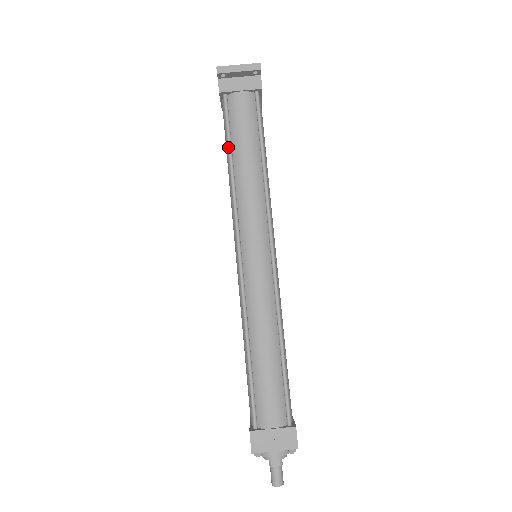
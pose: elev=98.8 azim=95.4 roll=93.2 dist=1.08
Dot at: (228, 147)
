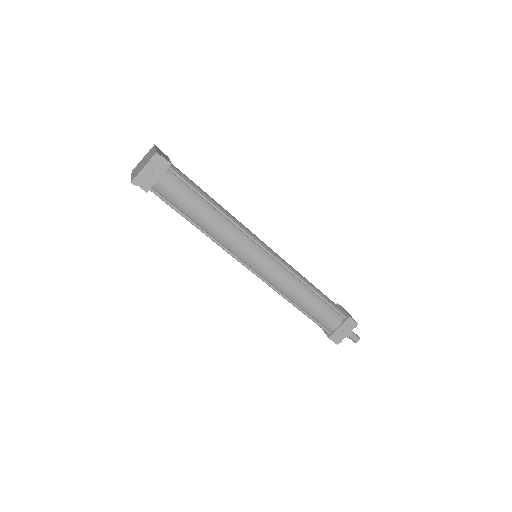
Dot at: (186, 219)
